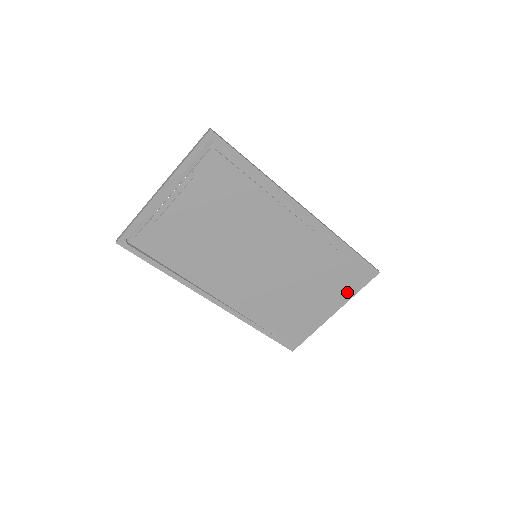
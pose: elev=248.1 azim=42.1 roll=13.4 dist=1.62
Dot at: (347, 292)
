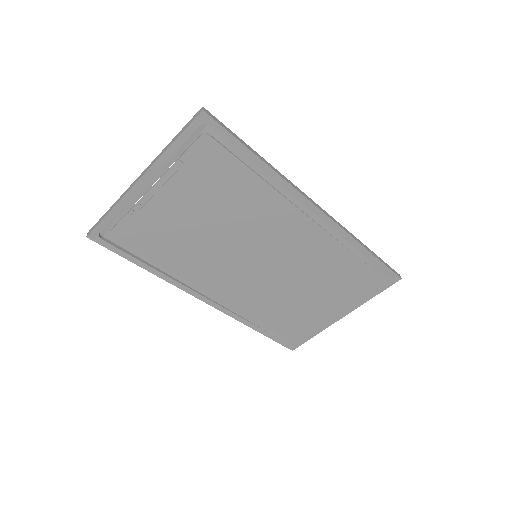
Dot at: (360, 297)
